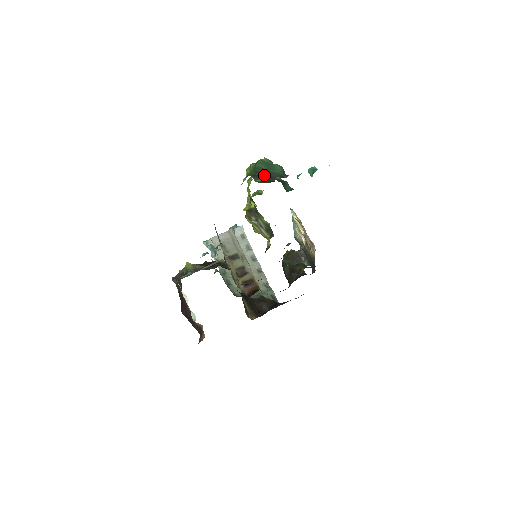
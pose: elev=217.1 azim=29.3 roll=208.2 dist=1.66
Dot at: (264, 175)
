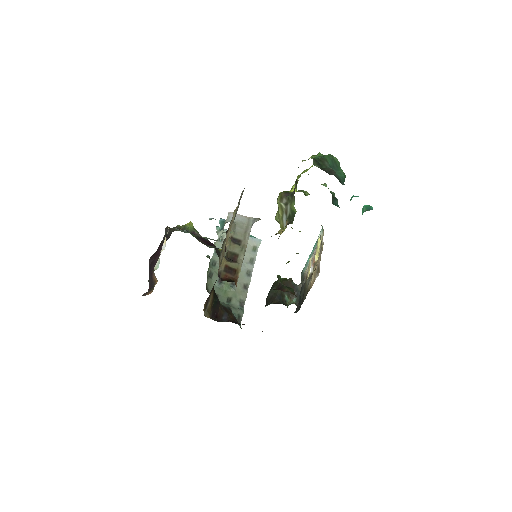
Dot at: (325, 166)
